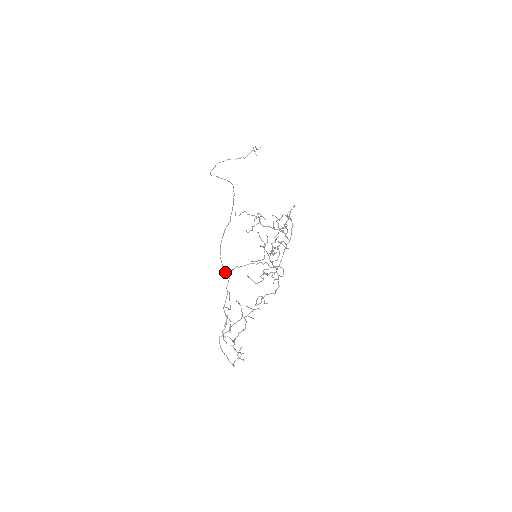
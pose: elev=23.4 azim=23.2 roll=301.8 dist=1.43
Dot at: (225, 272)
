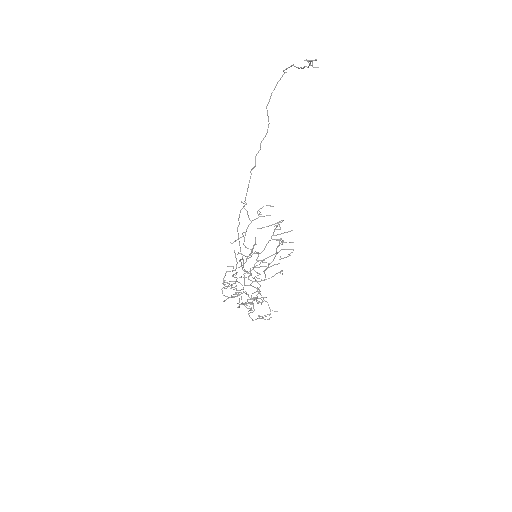
Dot at: occluded
